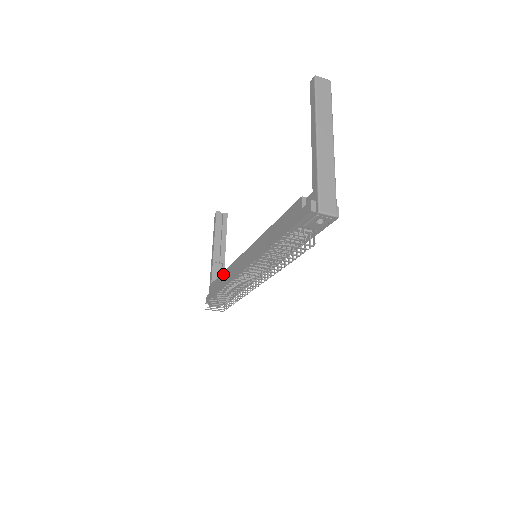
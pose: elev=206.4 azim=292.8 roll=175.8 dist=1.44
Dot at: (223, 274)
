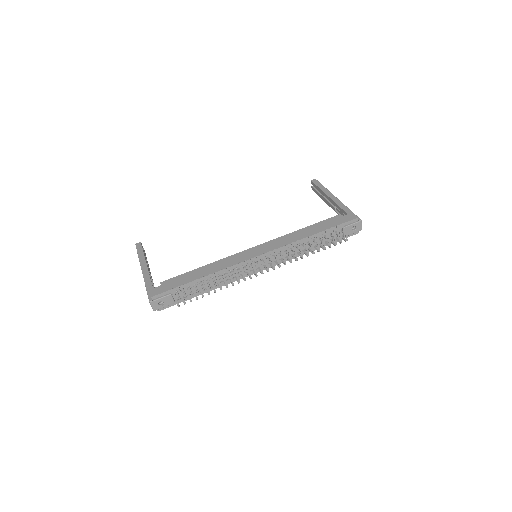
Dot at: (201, 268)
